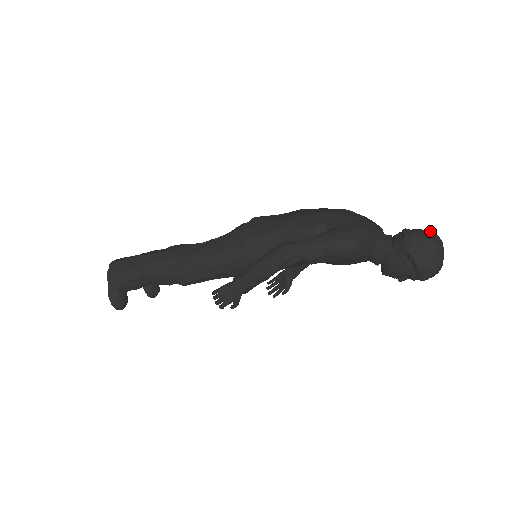
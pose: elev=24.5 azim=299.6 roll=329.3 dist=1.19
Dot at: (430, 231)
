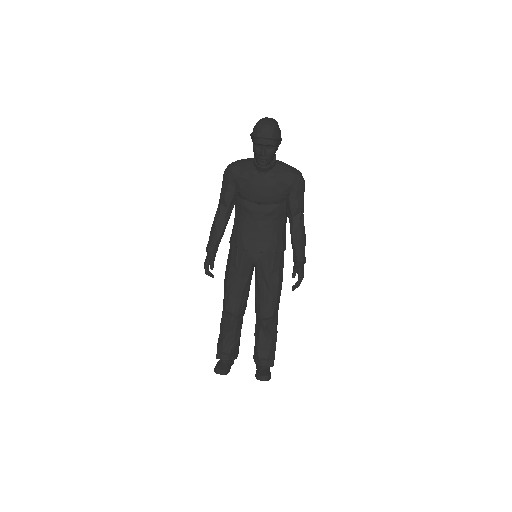
Dot at: occluded
